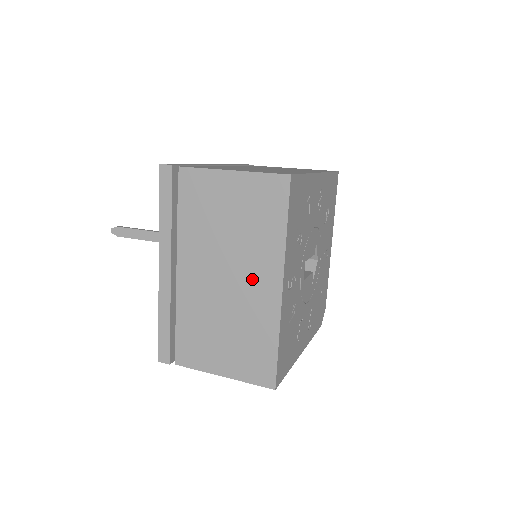
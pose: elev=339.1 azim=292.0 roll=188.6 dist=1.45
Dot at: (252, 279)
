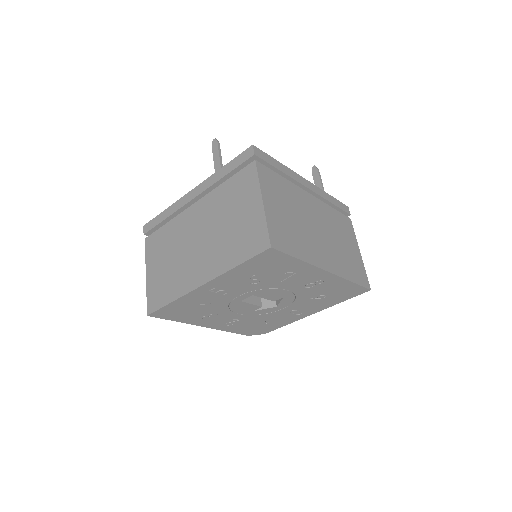
Dot at: (202, 260)
